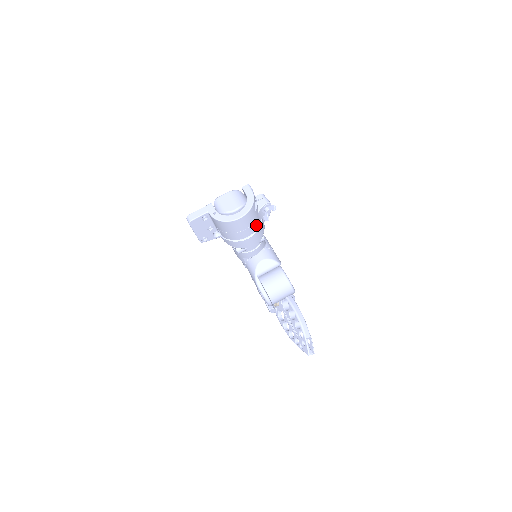
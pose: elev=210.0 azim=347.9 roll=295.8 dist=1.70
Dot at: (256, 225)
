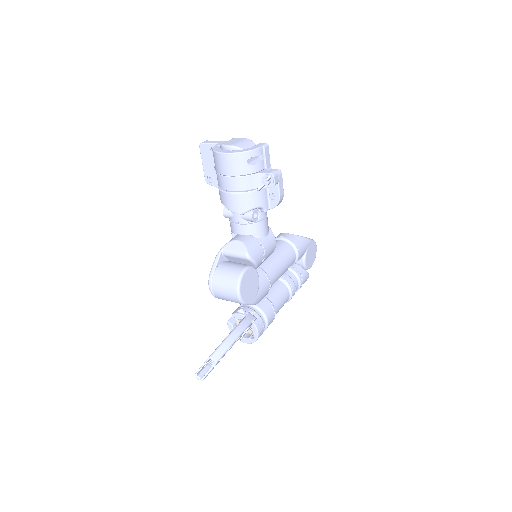
Dot at: (244, 185)
